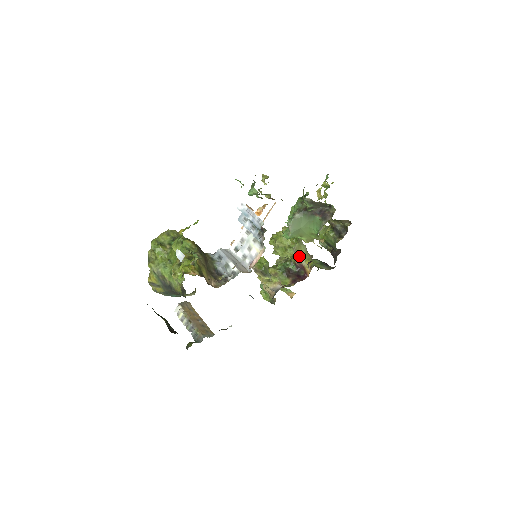
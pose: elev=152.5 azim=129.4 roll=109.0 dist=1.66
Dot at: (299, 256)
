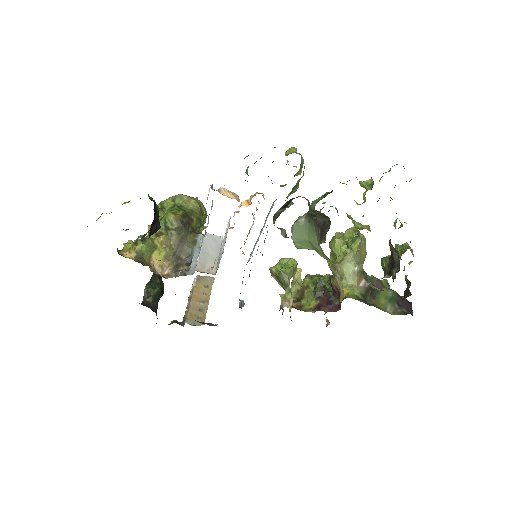
Dot at: (338, 276)
